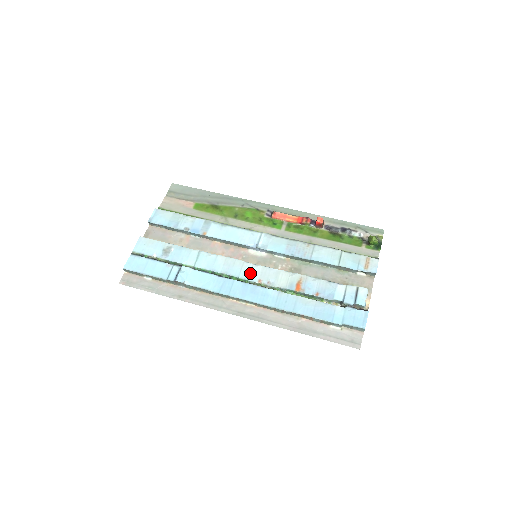
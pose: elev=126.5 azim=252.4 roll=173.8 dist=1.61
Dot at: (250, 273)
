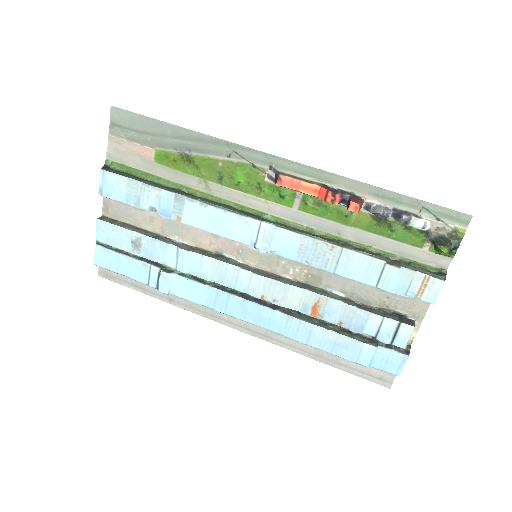
Dot at: (249, 286)
